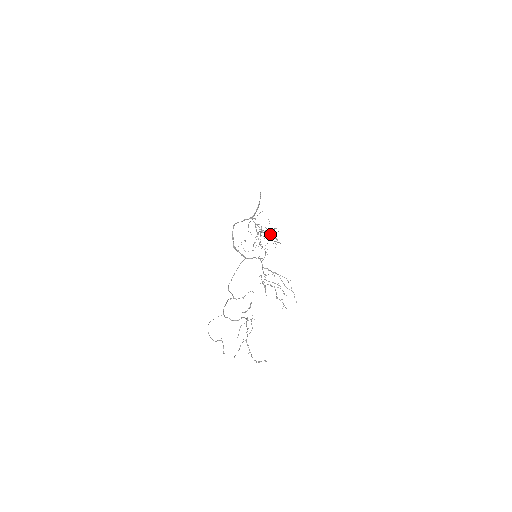
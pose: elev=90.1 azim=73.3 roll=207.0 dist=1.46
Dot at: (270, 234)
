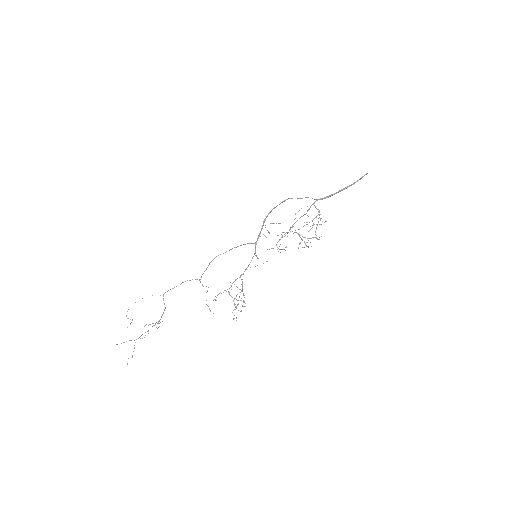
Dot at: (302, 239)
